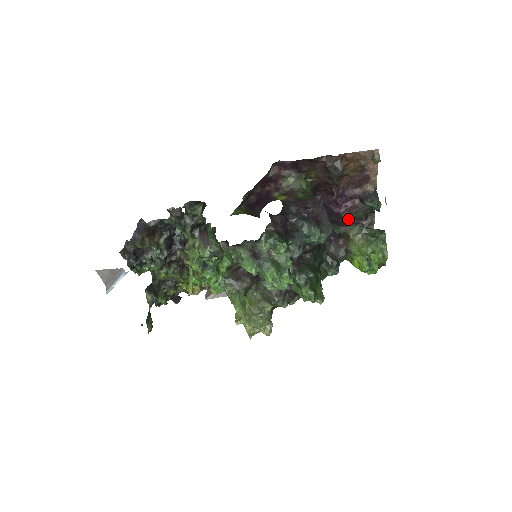
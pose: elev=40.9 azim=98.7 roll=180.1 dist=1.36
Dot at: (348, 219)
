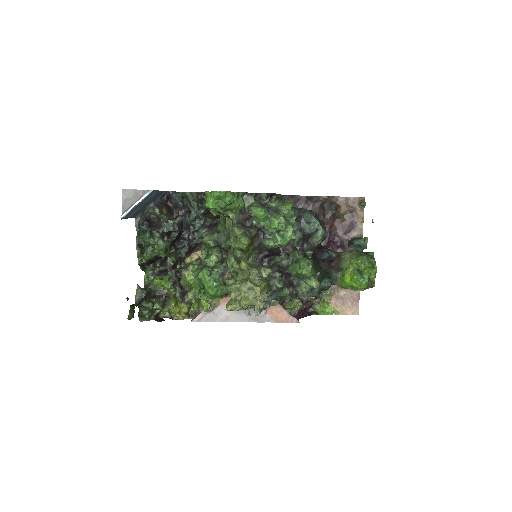
Dot at: occluded
